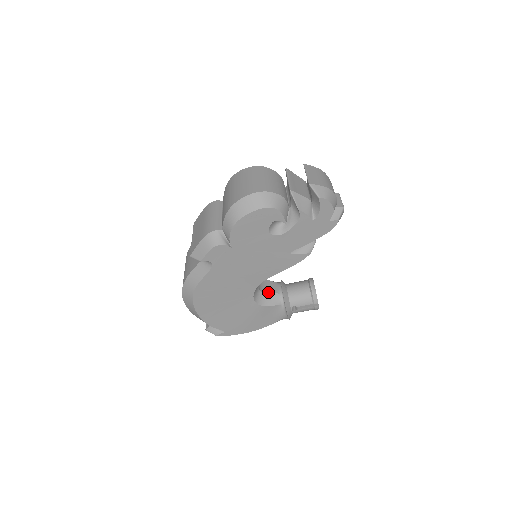
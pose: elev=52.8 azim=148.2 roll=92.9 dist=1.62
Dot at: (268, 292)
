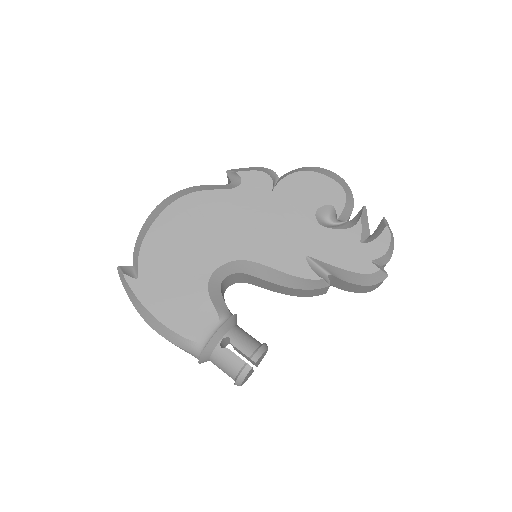
Dot at: occluded
